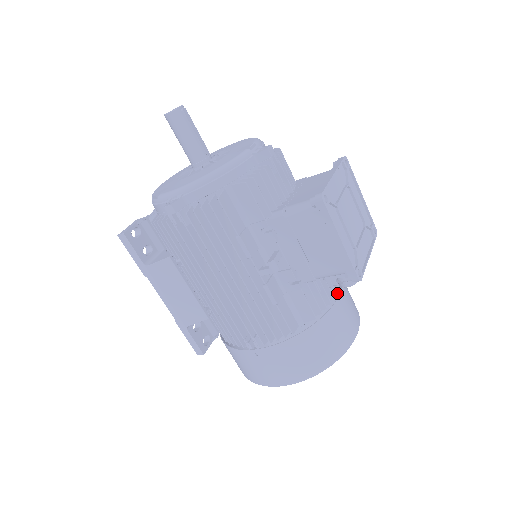
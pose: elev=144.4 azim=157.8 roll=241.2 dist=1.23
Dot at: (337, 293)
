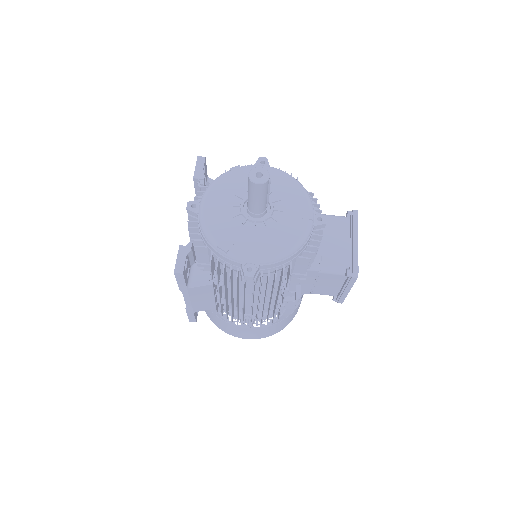
Dot at: occluded
